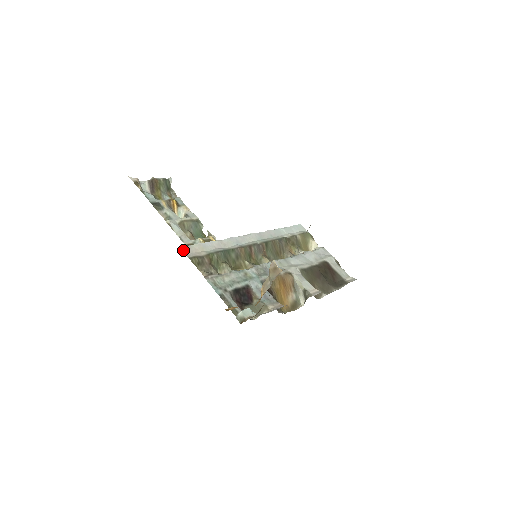
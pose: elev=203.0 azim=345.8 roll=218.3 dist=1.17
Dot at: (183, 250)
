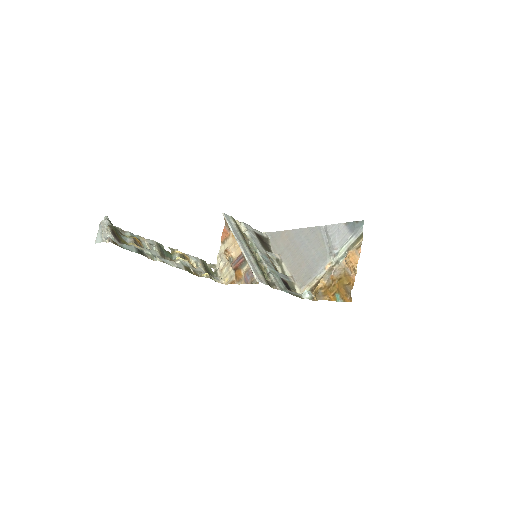
Dot at: occluded
